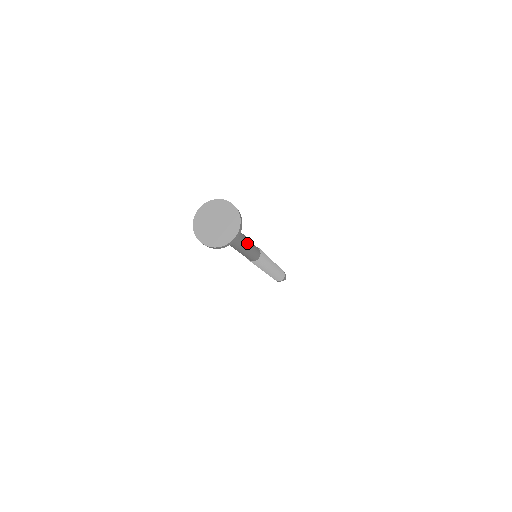
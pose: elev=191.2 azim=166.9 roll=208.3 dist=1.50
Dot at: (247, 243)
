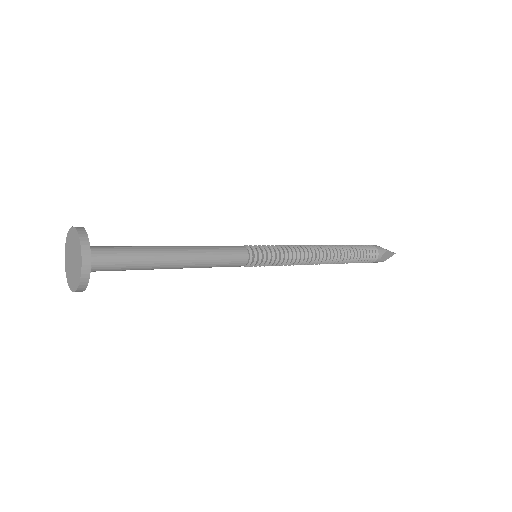
Dot at: (180, 250)
